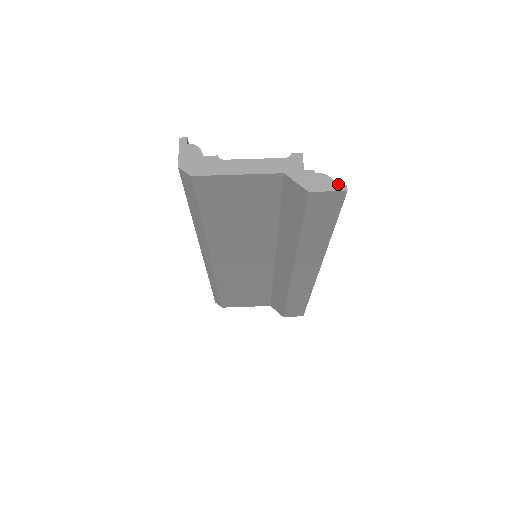
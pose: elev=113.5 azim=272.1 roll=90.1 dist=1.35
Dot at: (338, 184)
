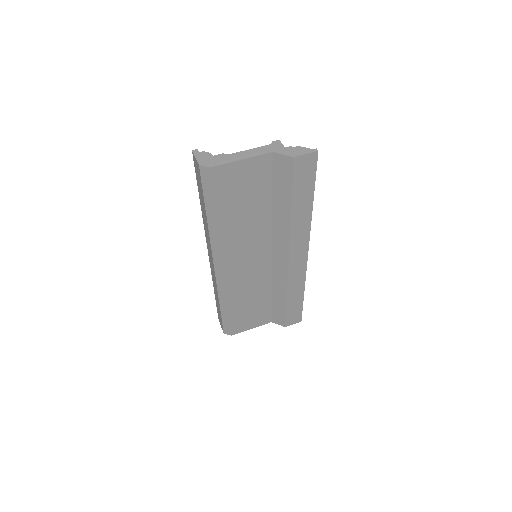
Dot at: (311, 149)
